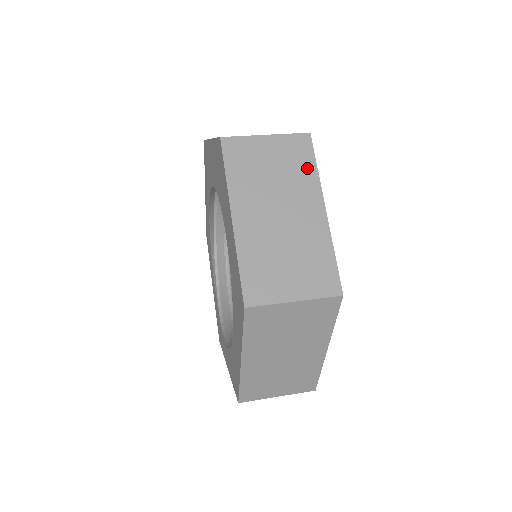
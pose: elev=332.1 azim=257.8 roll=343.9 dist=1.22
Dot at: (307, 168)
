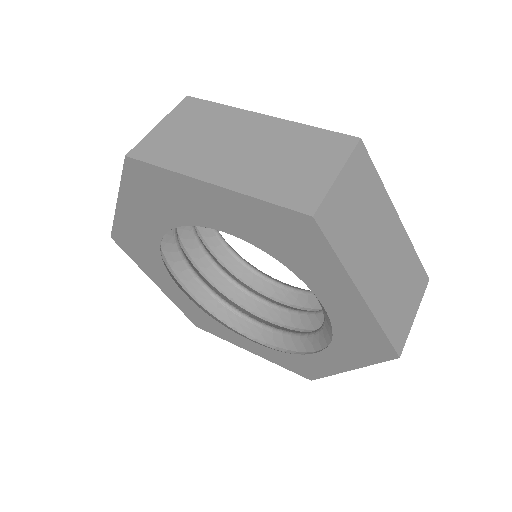
Dot at: (216, 111)
